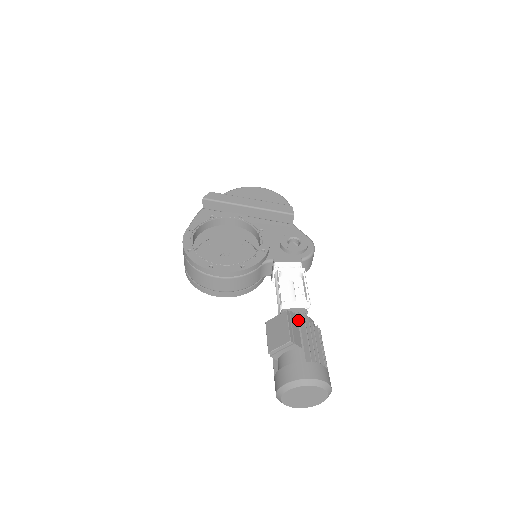
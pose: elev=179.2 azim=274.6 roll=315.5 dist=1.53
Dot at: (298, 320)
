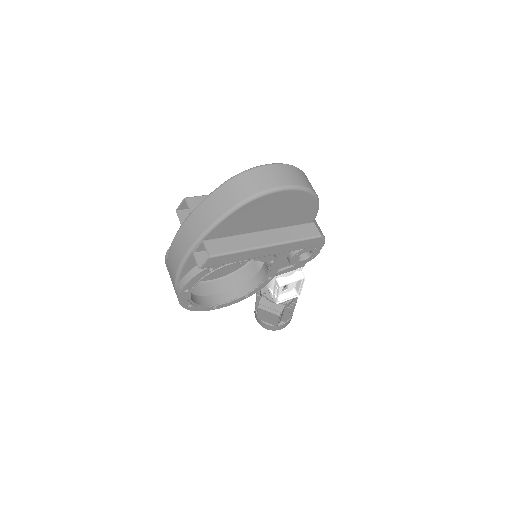
Dot at: (285, 307)
